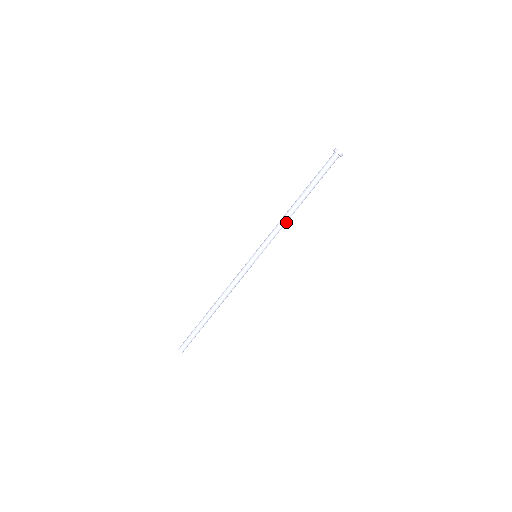
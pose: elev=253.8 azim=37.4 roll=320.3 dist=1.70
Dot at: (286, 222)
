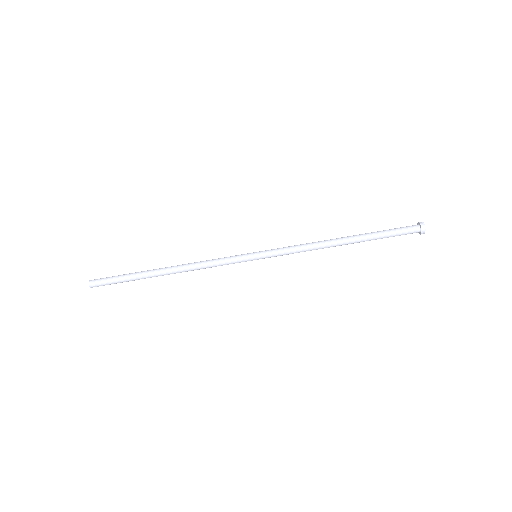
Dot at: (315, 248)
